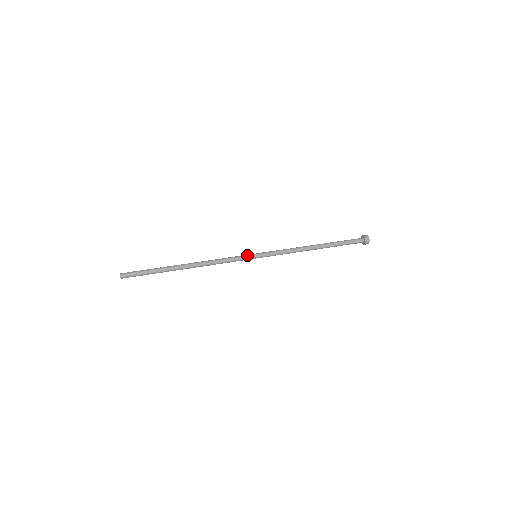
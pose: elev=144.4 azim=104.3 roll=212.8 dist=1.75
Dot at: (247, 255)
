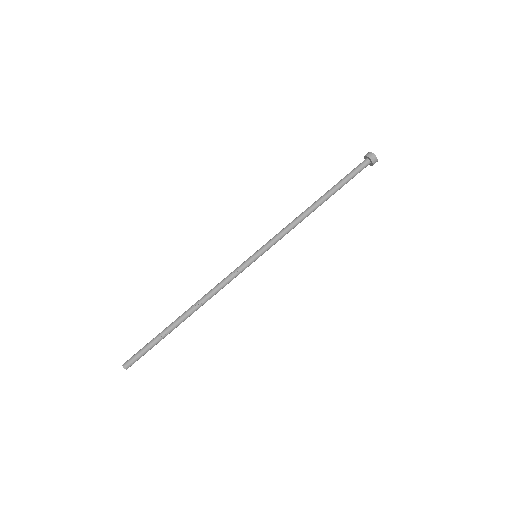
Dot at: (248, 265)
